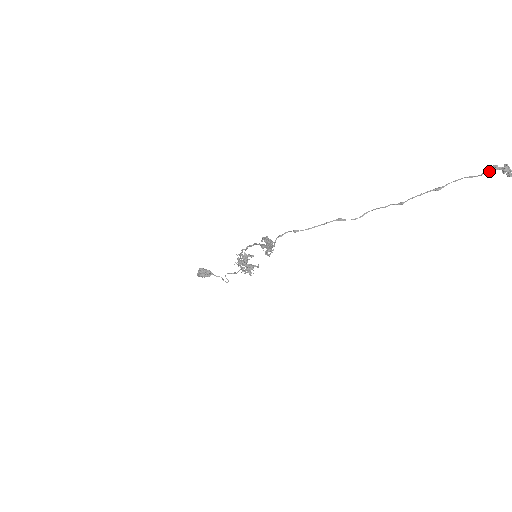
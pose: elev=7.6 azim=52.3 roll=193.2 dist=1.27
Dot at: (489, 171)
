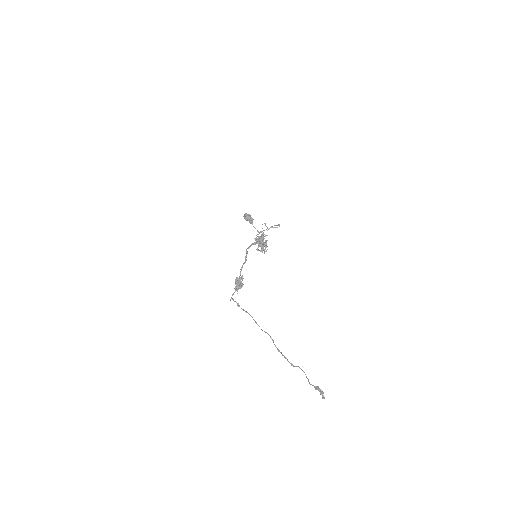
Dot at: occluded
